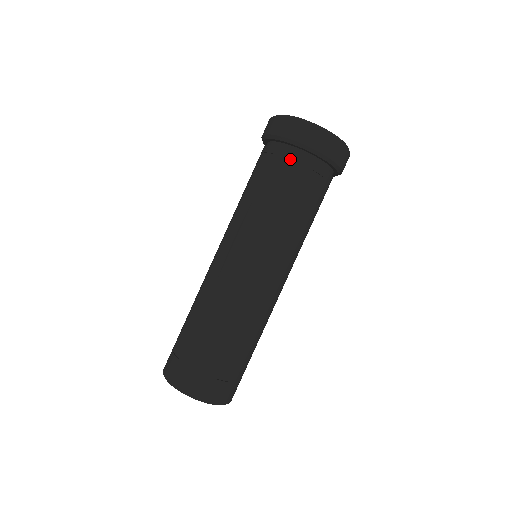
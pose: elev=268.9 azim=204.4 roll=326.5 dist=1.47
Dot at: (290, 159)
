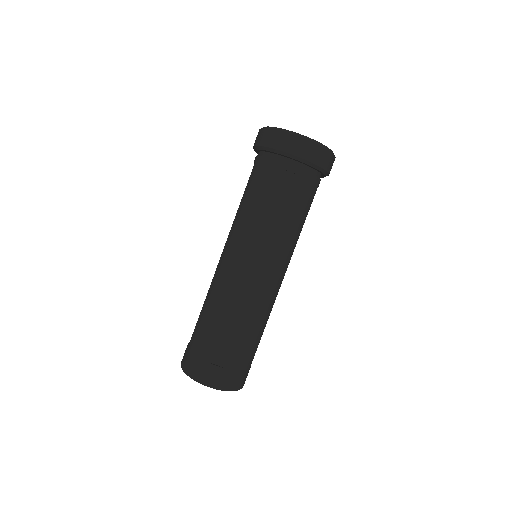
Dot at: (263, 163)
